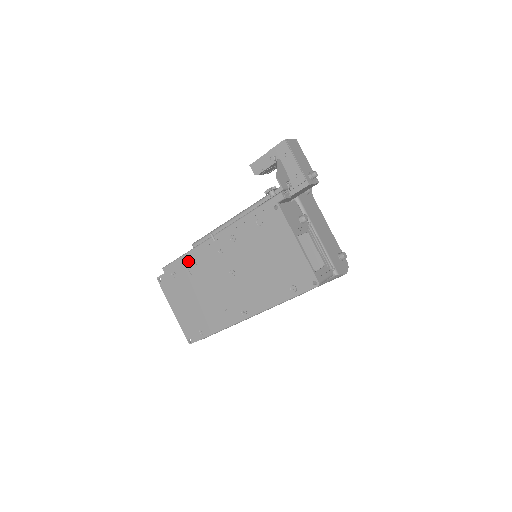
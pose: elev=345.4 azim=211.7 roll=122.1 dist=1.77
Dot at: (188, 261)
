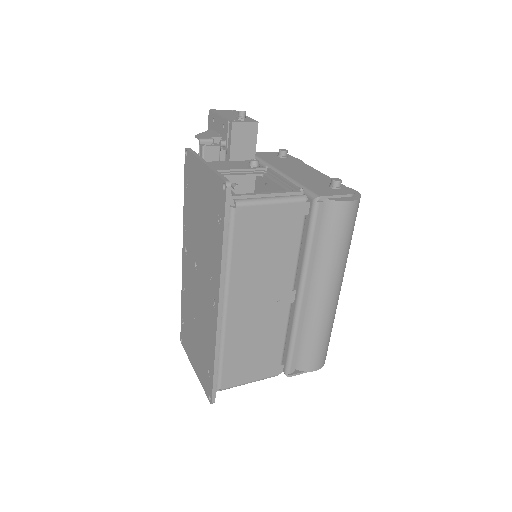
Dot at: (182, 294)
